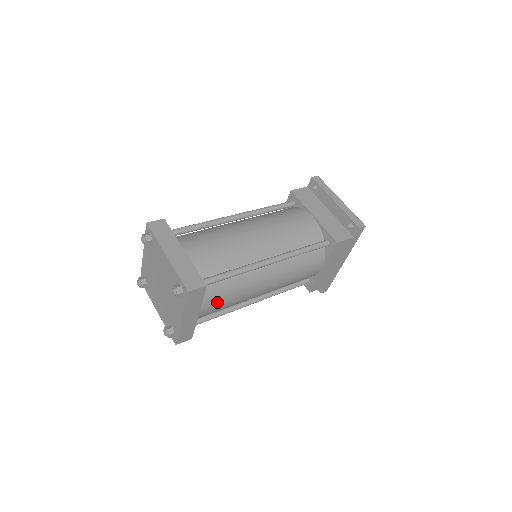
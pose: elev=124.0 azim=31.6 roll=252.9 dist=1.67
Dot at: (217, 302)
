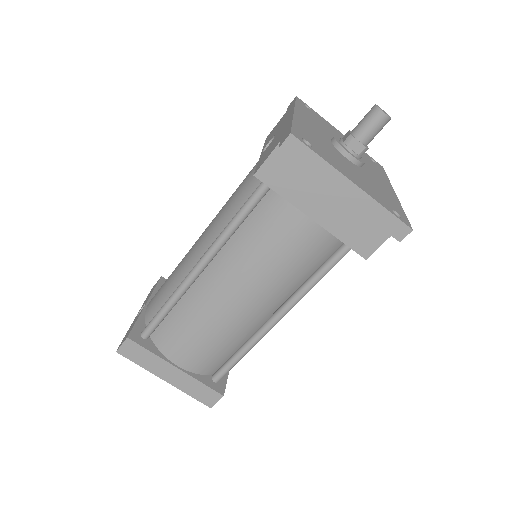
Dot at: occluded
